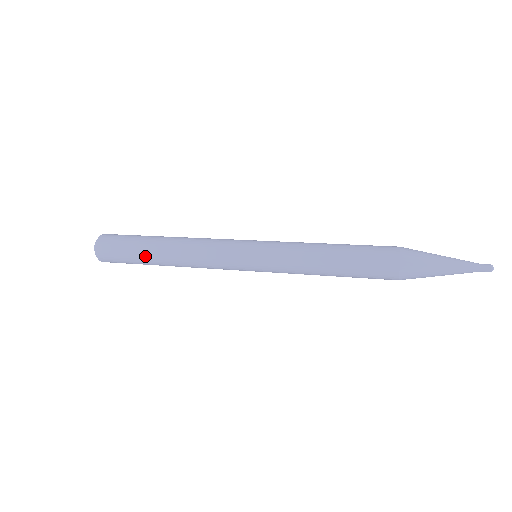
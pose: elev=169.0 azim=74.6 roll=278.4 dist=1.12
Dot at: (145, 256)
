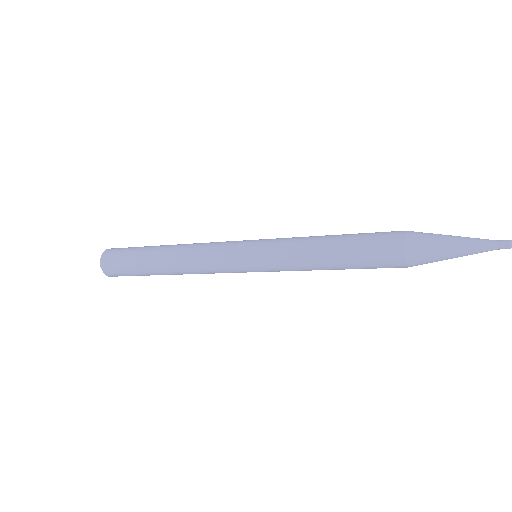
Dot at: (149, 250)
